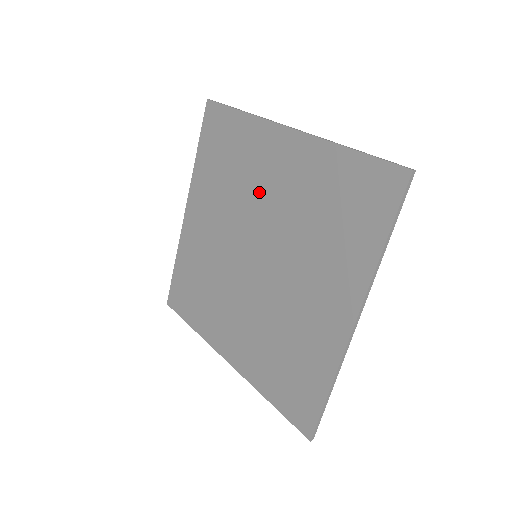
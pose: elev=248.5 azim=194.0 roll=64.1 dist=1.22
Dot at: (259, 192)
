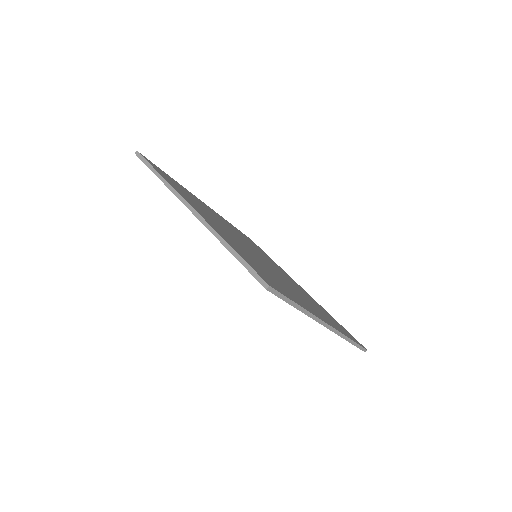
Dot at: occluded
